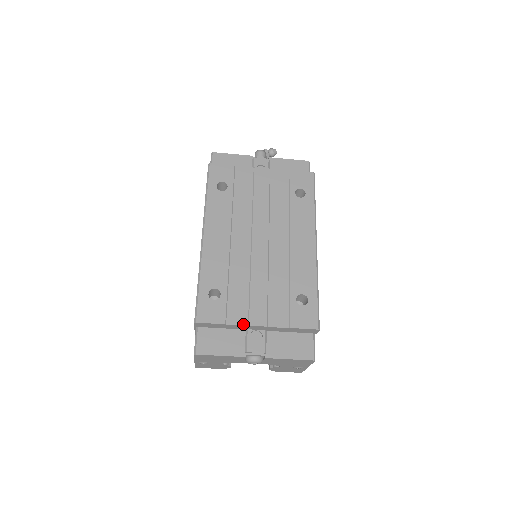
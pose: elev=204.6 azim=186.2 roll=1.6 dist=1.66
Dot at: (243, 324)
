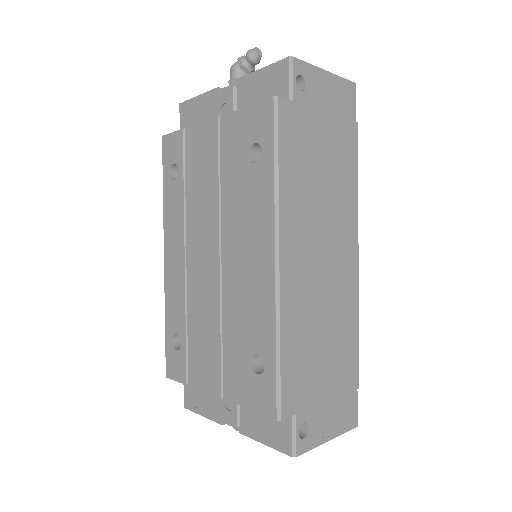
Dot at: (201, 388)
